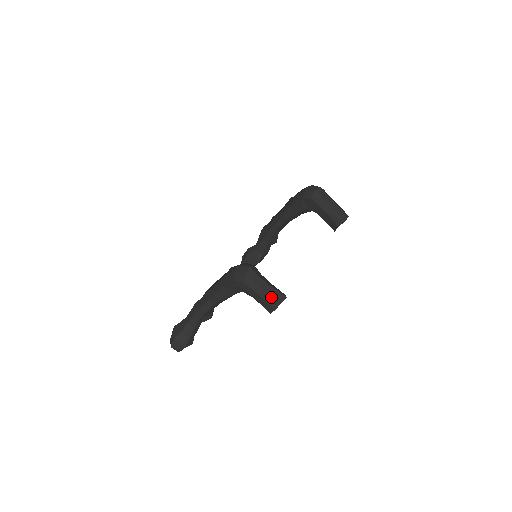
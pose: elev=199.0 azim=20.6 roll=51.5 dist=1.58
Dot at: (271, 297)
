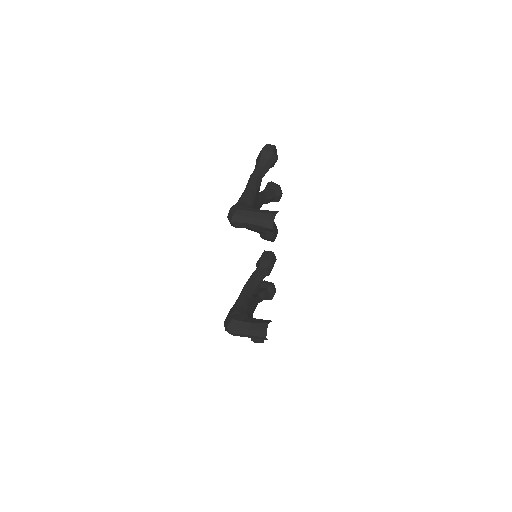
Dot at: (257, 337)
